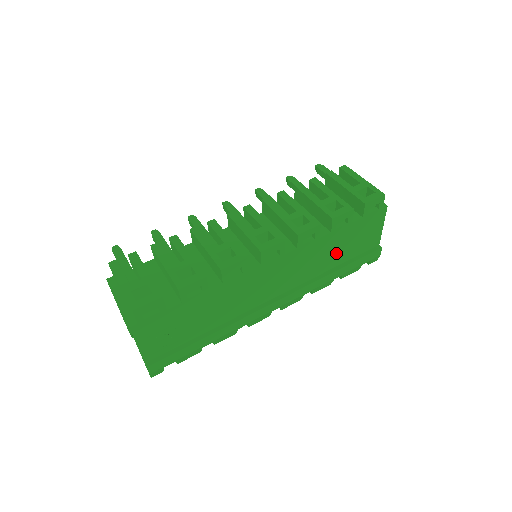
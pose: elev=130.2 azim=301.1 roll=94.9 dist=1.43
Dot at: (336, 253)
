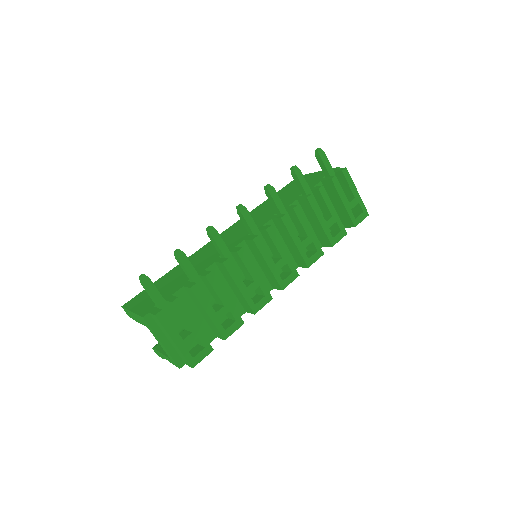
Dot at: occluded
